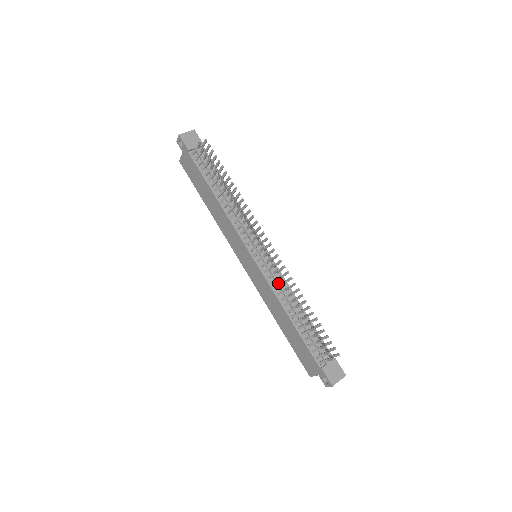
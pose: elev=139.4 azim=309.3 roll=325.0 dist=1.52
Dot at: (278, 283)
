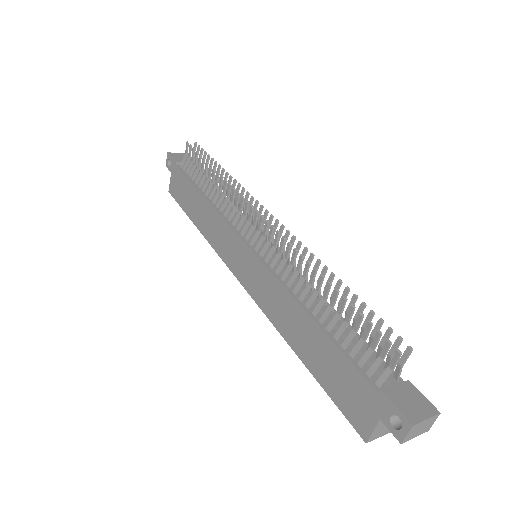
Dot at: occluded
